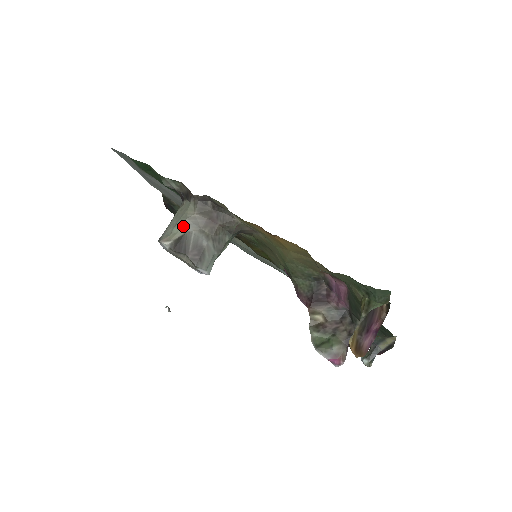
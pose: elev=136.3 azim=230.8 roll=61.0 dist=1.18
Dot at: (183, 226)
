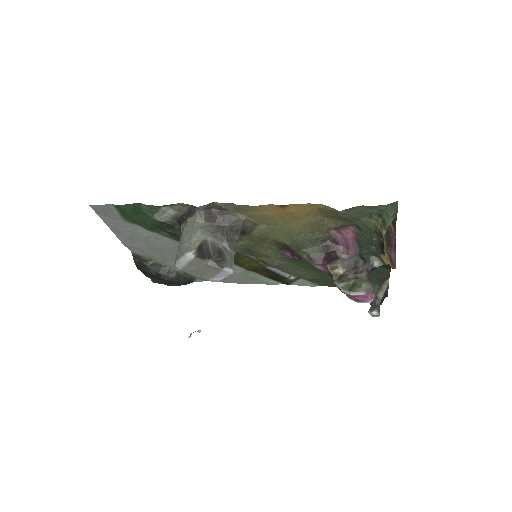
Dot at: (198, 236)
